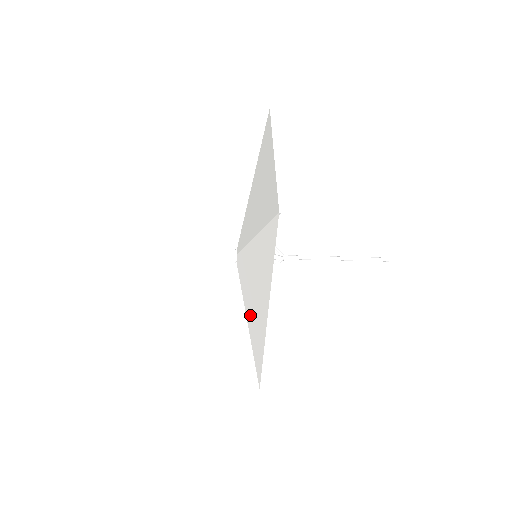
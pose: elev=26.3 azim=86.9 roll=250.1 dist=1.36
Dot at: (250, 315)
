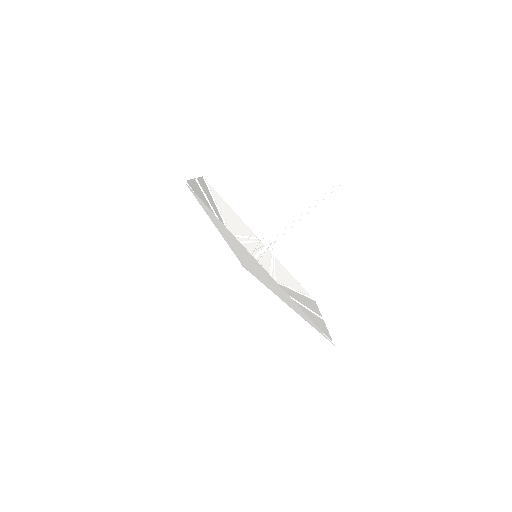
Dot at: (275, 291)
